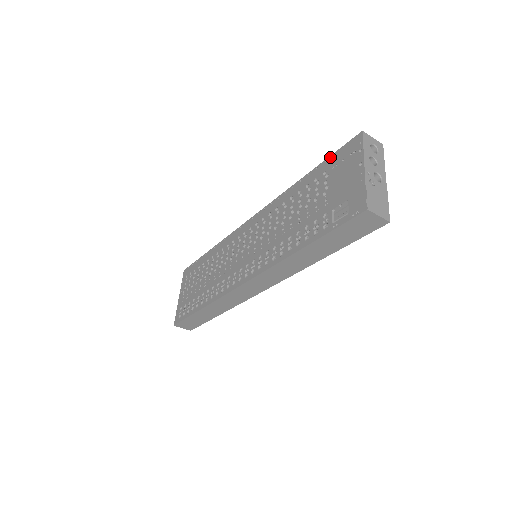
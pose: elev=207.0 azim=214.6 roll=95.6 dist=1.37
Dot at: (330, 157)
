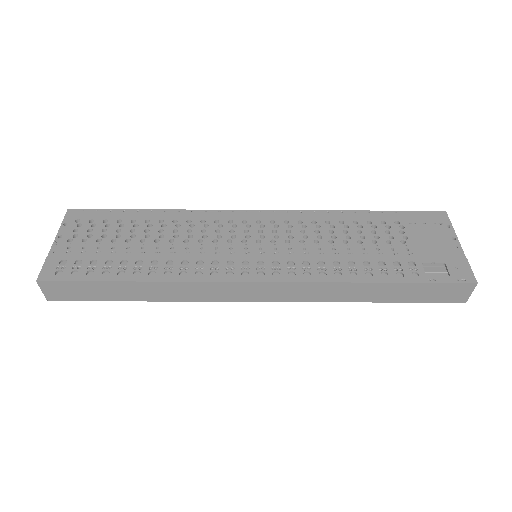
Dot at: (403, 212)
